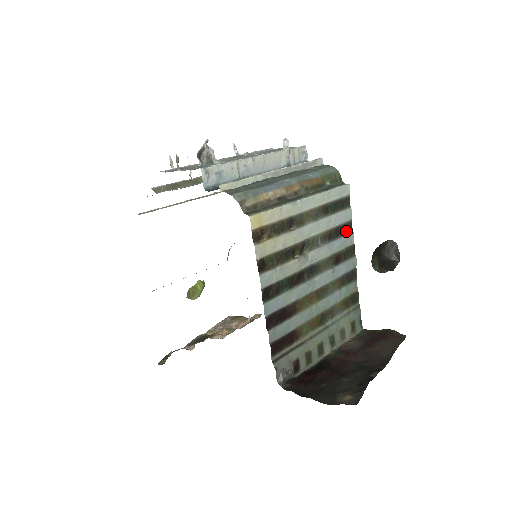
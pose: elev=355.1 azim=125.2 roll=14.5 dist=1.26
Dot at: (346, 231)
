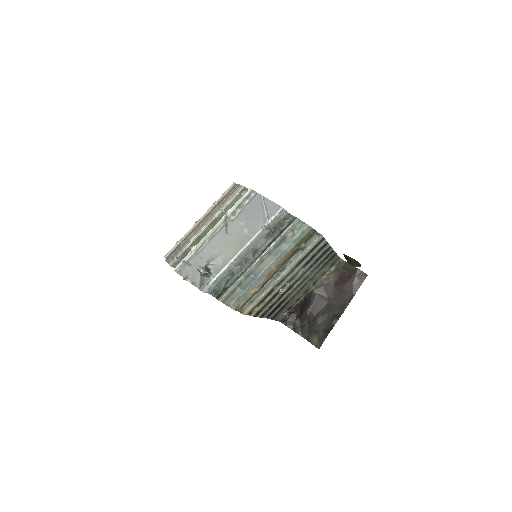
Dot at: (322, 249)
